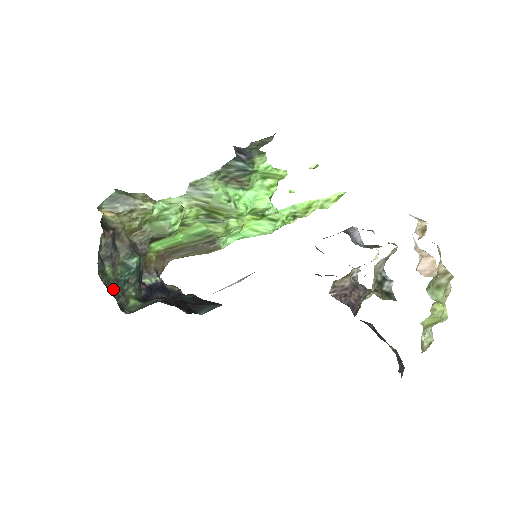
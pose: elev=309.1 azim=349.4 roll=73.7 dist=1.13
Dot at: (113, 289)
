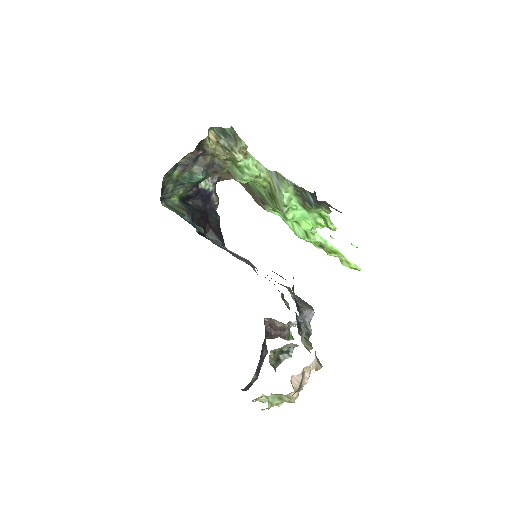
Dot at: (168, 186)
